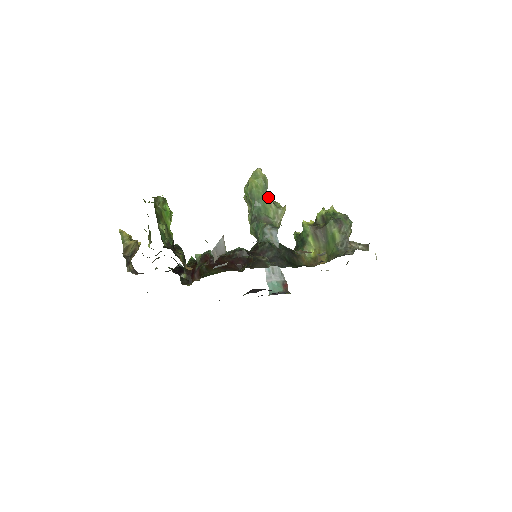
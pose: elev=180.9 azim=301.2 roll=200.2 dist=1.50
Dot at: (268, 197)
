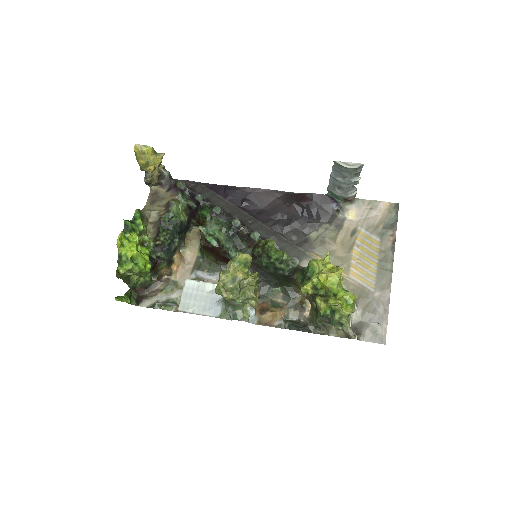
Dot at: (247, 286)
